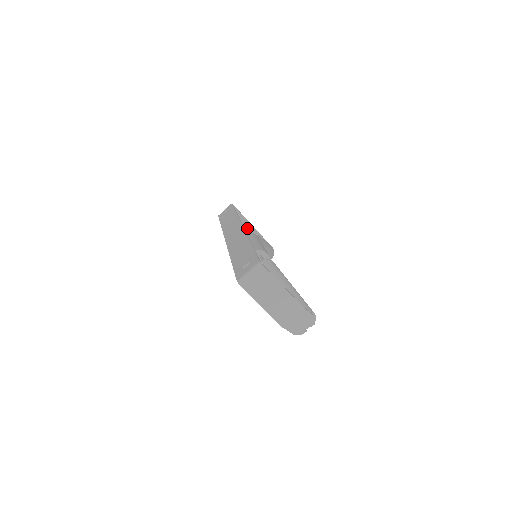
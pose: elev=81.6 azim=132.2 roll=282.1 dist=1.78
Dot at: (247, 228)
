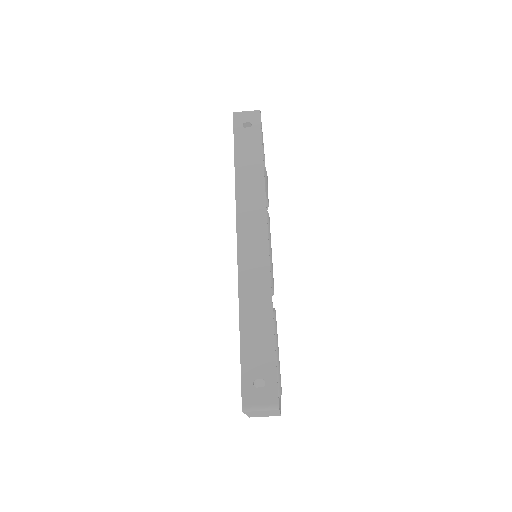
Dot at: occluded
